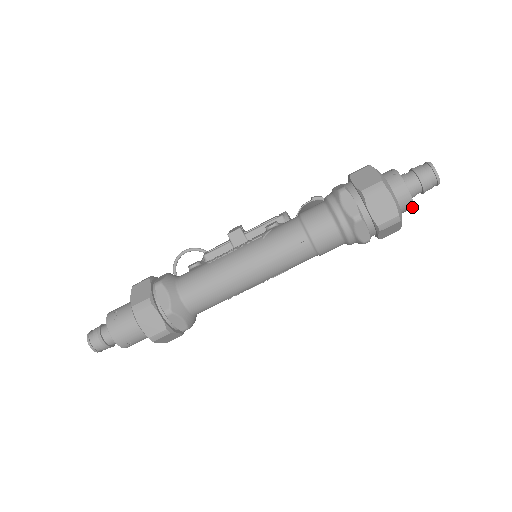
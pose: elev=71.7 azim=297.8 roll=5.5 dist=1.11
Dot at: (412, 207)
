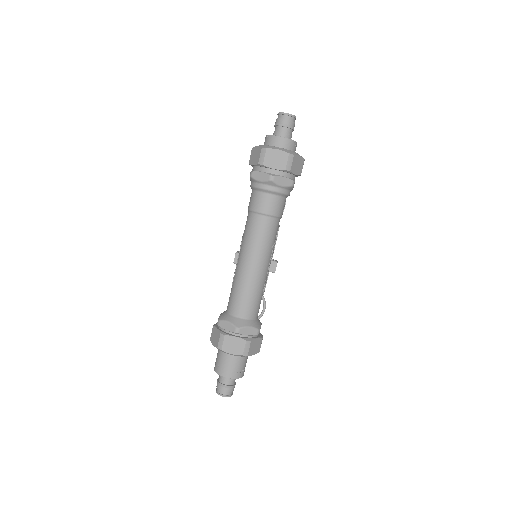
Dot at: (295, 142)
